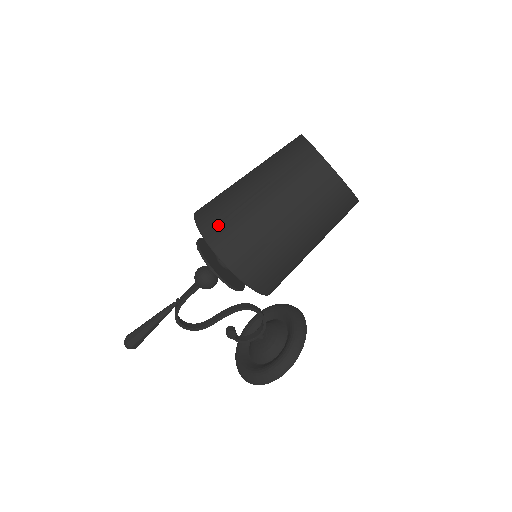
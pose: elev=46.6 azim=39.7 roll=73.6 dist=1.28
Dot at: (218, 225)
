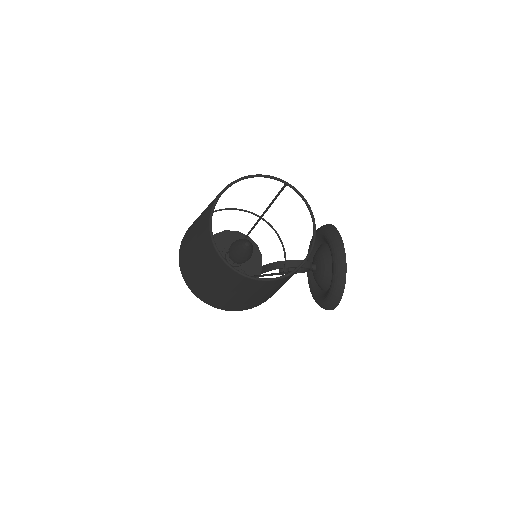
Dot at: (189, 281)
